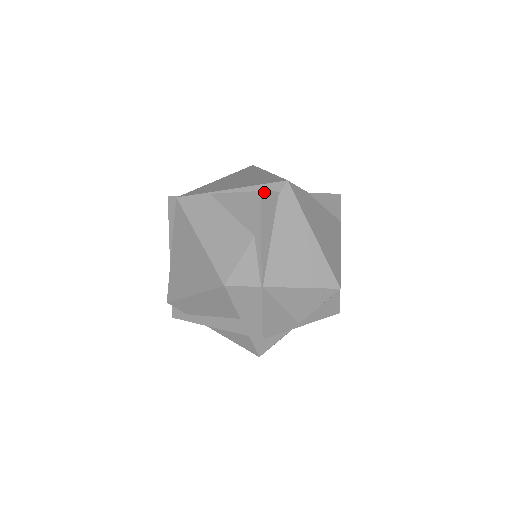
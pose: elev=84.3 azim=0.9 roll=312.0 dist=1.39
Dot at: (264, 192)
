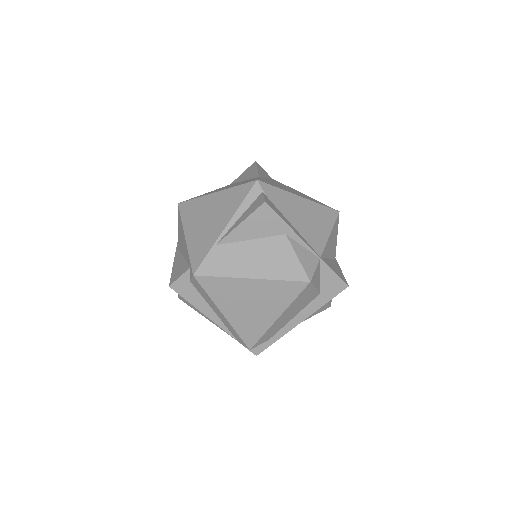
Dot at: (265, 200)
